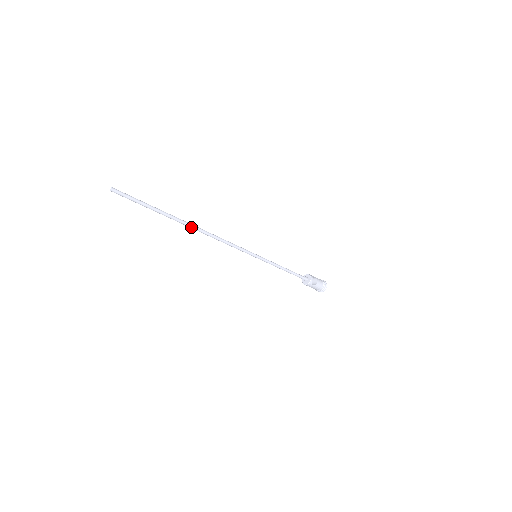
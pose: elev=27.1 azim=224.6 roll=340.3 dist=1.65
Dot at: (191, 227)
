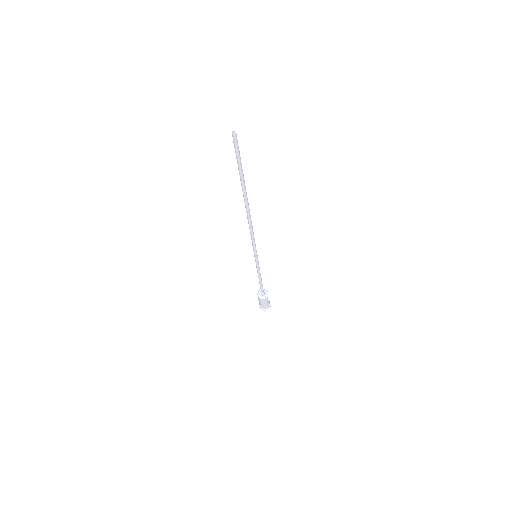
Dot at: (247, 204)
